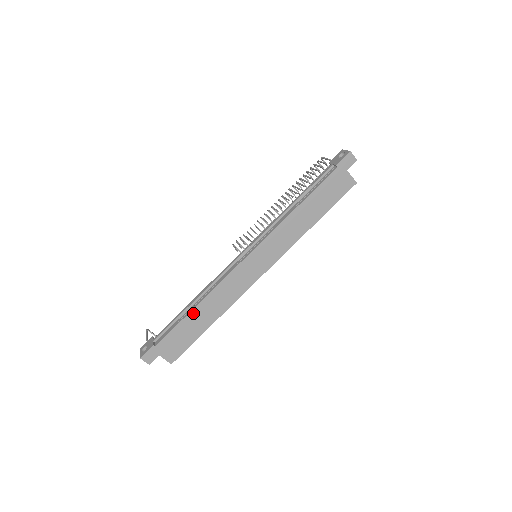
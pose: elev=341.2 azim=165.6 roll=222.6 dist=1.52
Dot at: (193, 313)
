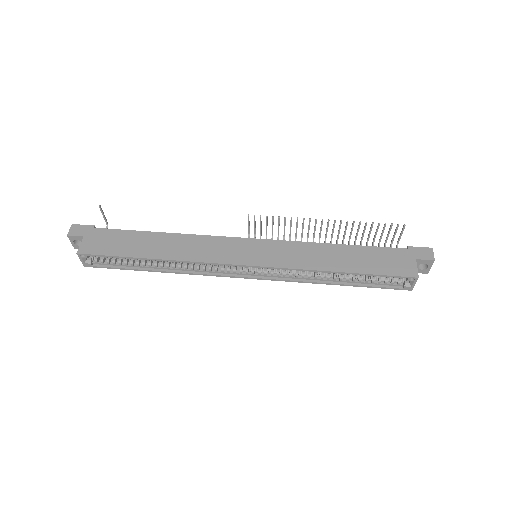
Dot at: (153, 235)
